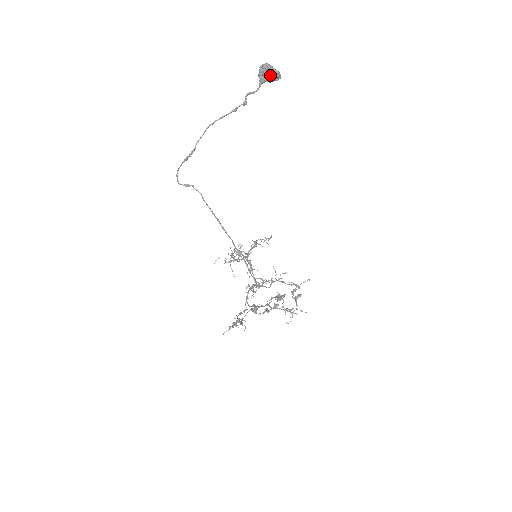
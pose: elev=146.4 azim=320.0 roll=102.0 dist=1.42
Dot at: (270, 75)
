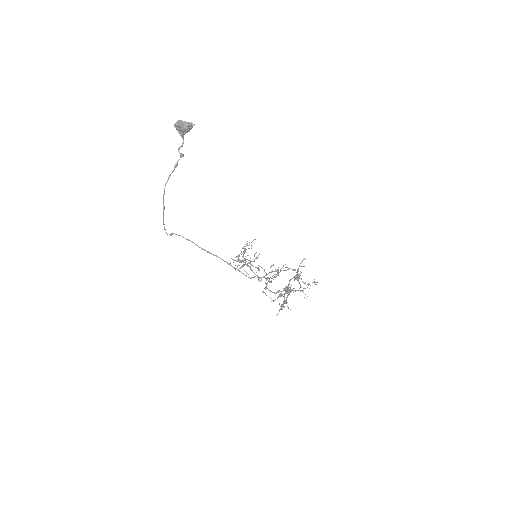
Dot at: (182, 129)
